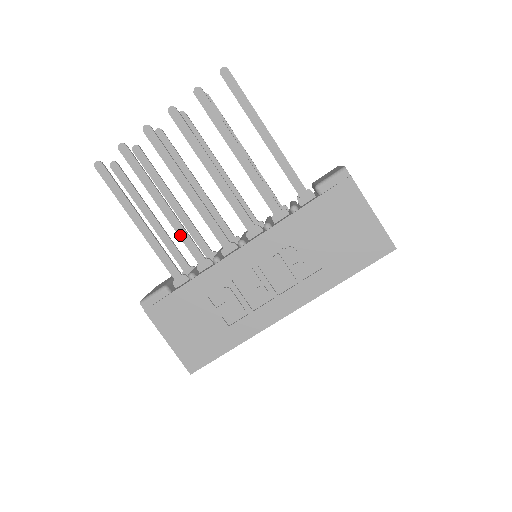
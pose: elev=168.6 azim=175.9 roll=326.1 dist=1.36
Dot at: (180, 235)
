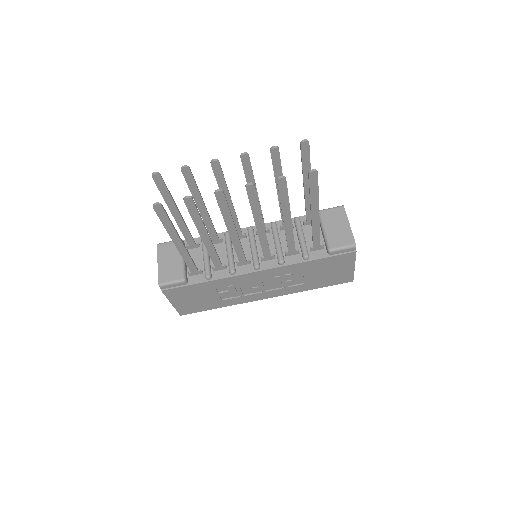
Dot at: (210, 253)
